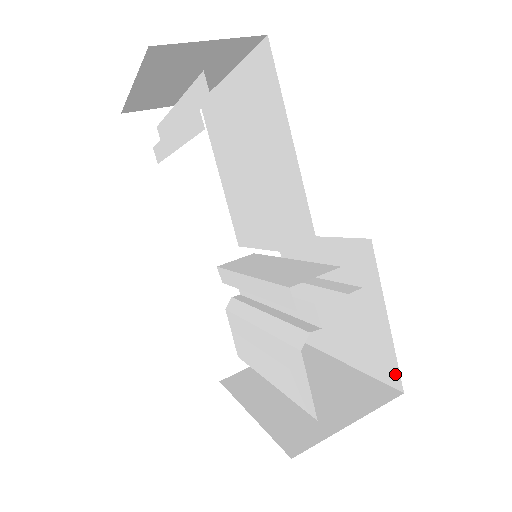
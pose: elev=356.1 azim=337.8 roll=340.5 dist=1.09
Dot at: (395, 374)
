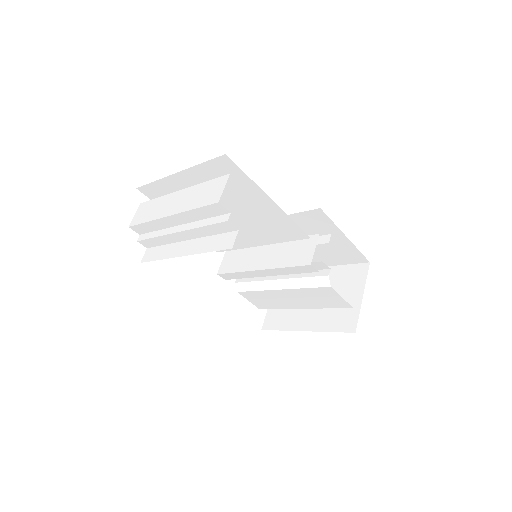
Dot at: (361, 257)
